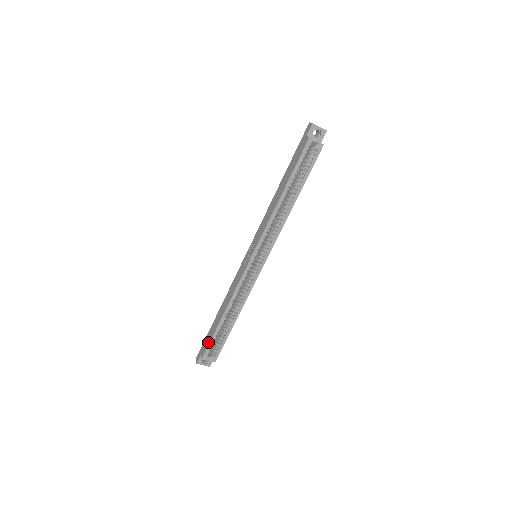
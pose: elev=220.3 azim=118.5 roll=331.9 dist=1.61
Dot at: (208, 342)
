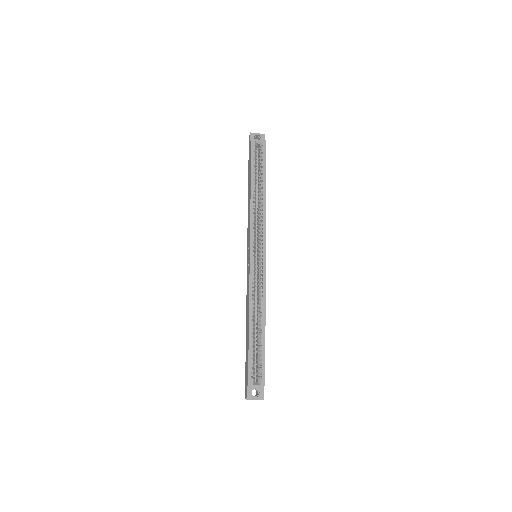
Dot at: (247, 364)
